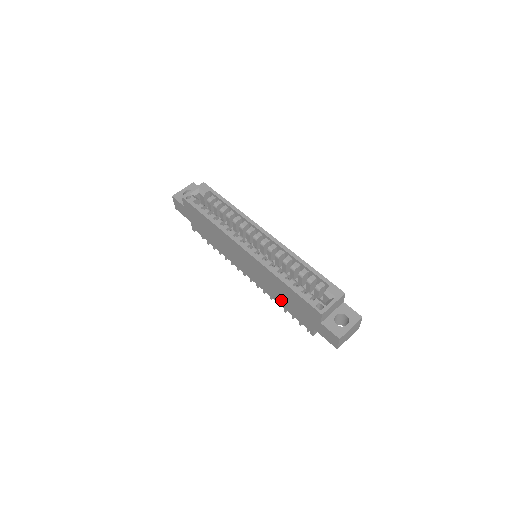
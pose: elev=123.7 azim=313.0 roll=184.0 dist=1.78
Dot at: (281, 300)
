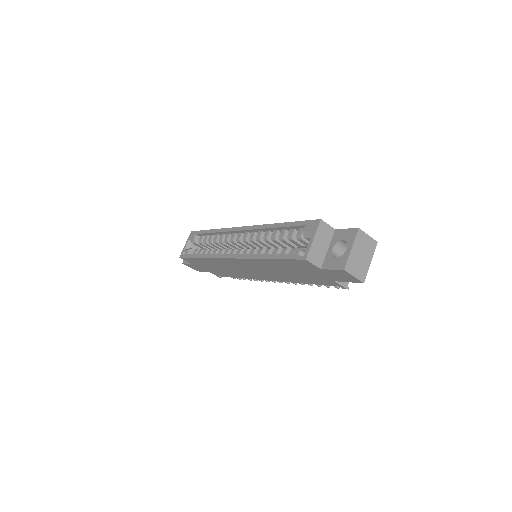
Dot at: (294, 278)
